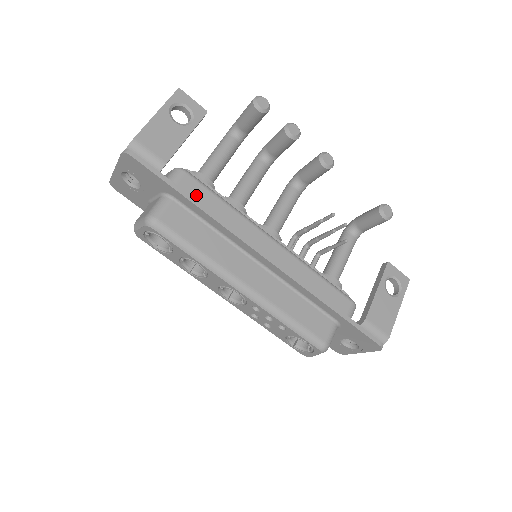
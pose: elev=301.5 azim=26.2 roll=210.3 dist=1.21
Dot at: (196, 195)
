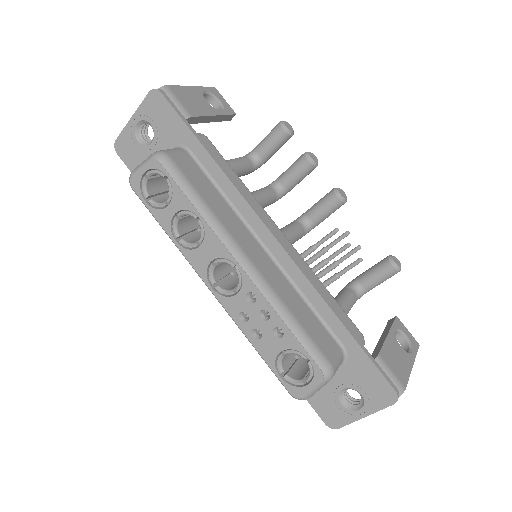
Dot at: occluded
